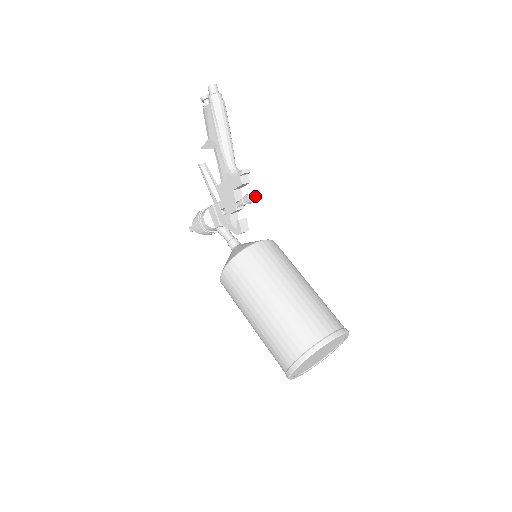
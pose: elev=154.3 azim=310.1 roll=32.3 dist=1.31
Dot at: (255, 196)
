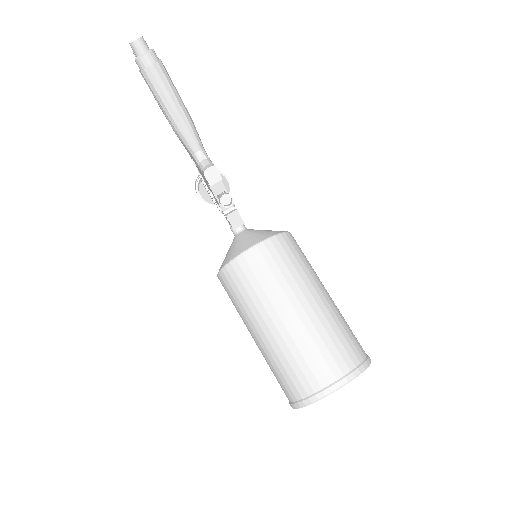
Dot at: (232, 197)
